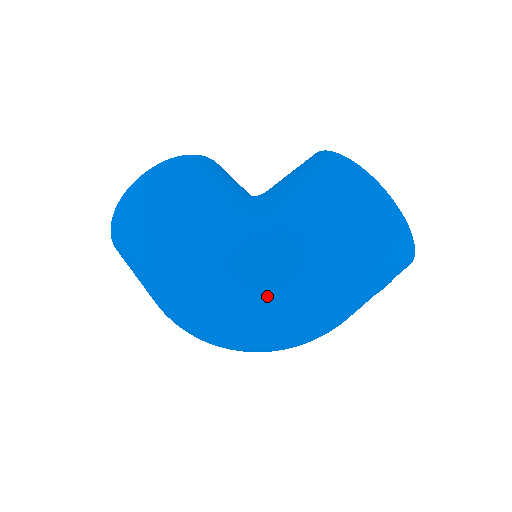
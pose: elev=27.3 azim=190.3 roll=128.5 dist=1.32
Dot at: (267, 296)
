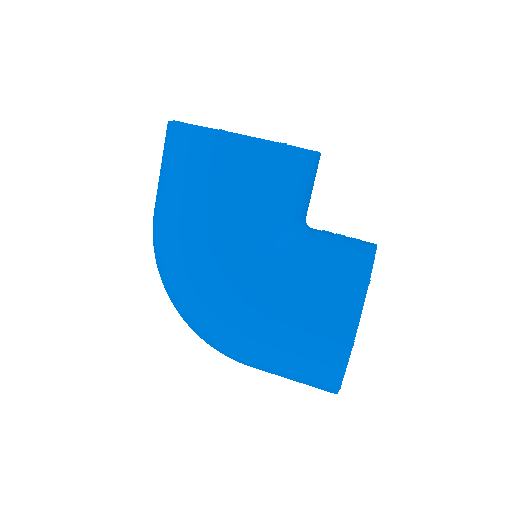
Dot at: (198, 327)
